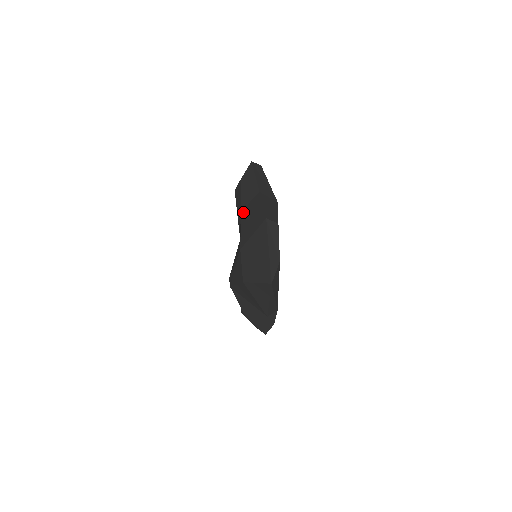
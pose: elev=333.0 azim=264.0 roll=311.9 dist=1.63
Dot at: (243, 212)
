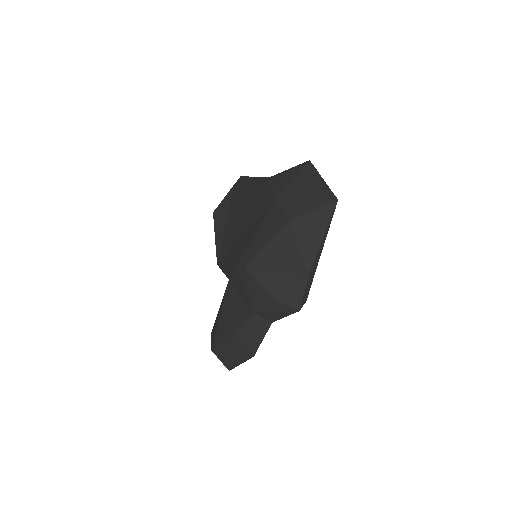
Dot at: (262, 183)
